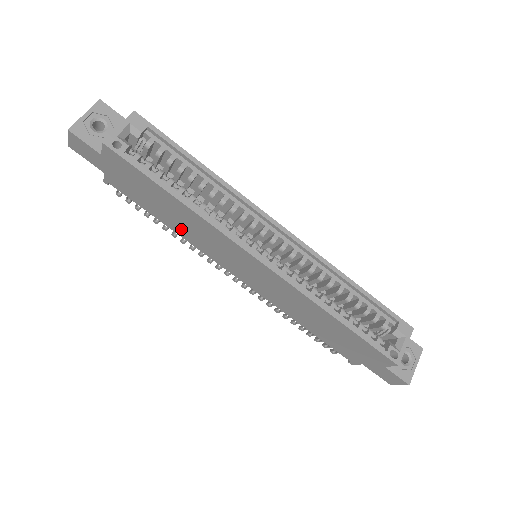
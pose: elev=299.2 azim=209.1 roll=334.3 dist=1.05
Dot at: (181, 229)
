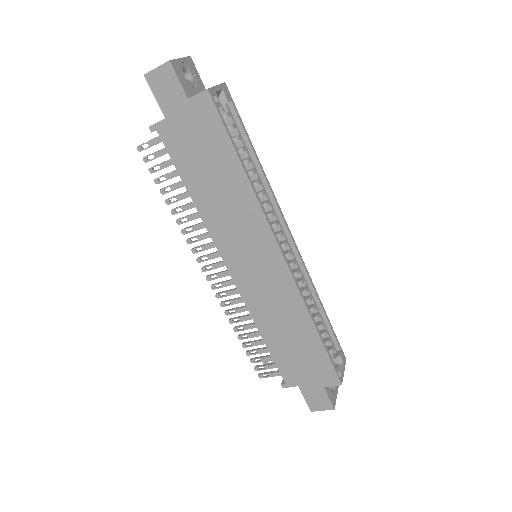
Dot at: (209, 203)
